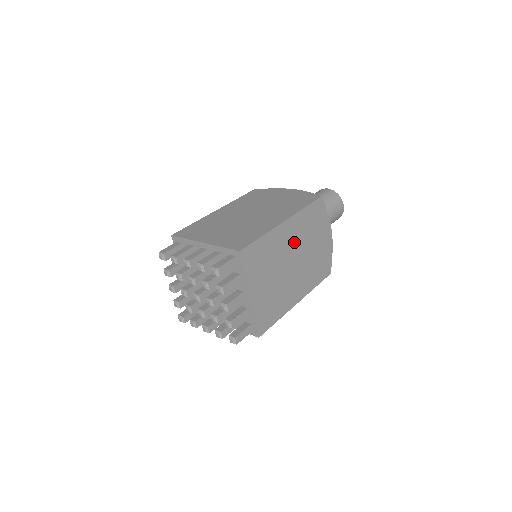
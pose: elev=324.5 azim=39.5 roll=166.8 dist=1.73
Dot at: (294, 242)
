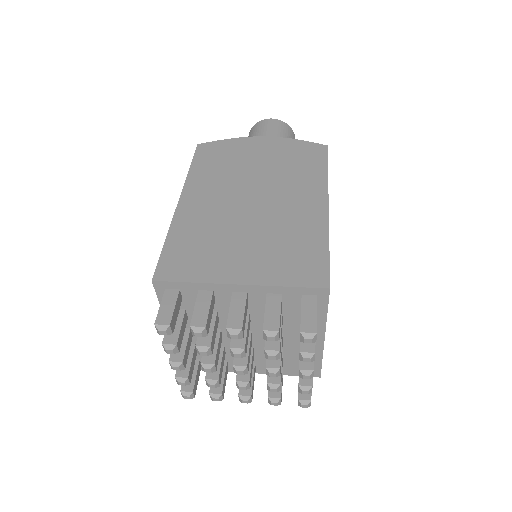
Dot at: occluded
